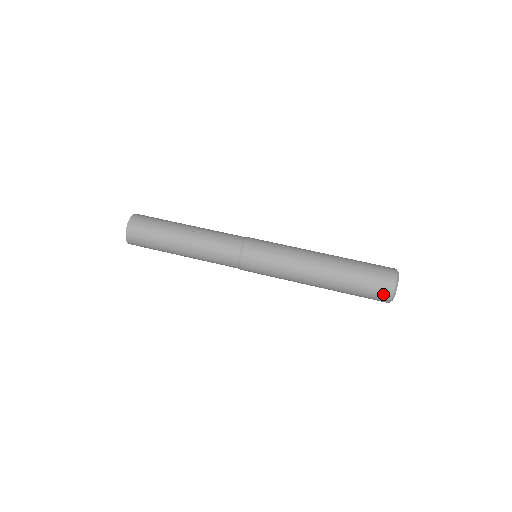
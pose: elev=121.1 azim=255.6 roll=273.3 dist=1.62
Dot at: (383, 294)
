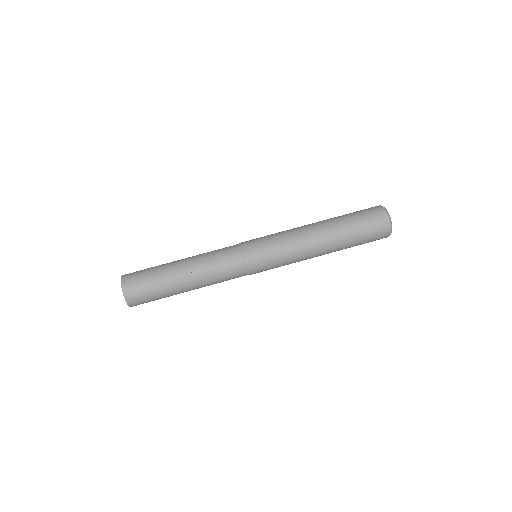
Dot at: occluded
